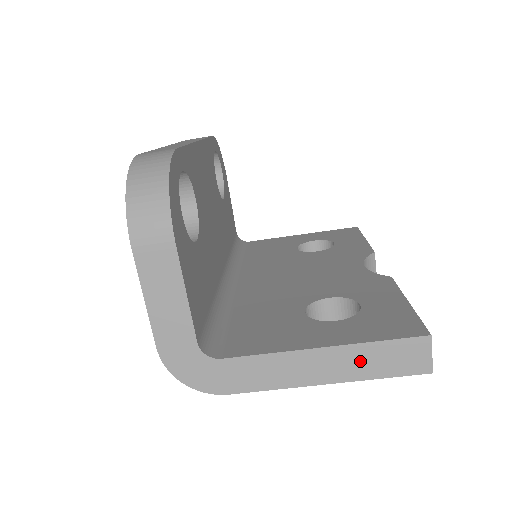
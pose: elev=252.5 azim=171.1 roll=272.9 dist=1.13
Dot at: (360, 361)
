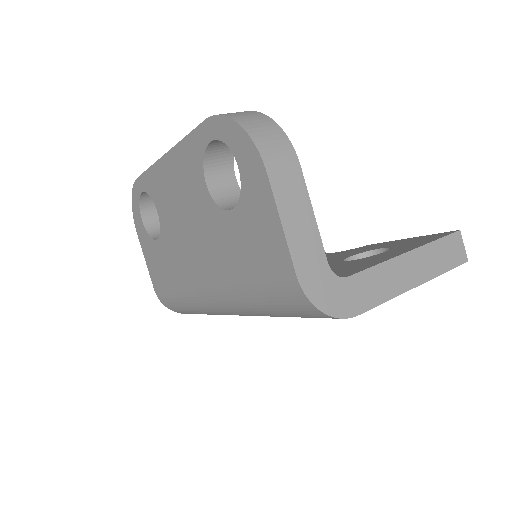
Dot at: (431, 259)
